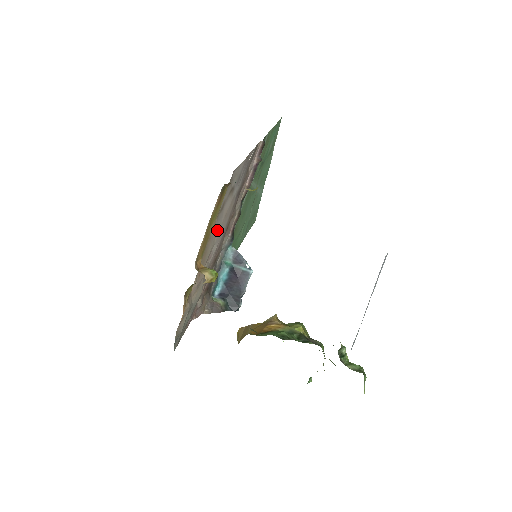
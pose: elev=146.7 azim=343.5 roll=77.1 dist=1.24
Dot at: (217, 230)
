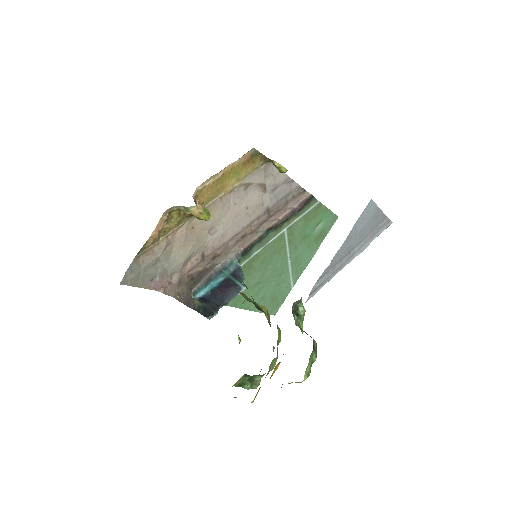
Dot at: (232, 208)
